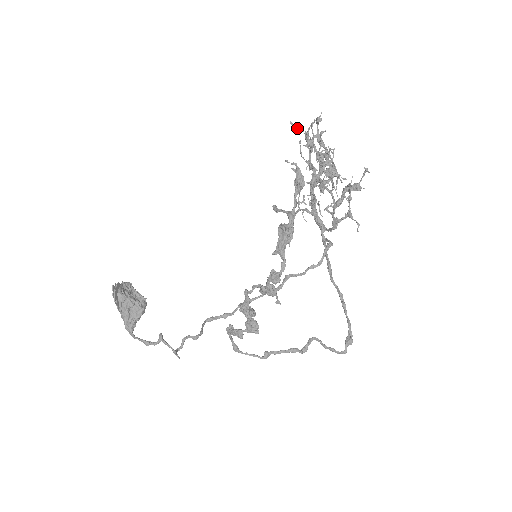
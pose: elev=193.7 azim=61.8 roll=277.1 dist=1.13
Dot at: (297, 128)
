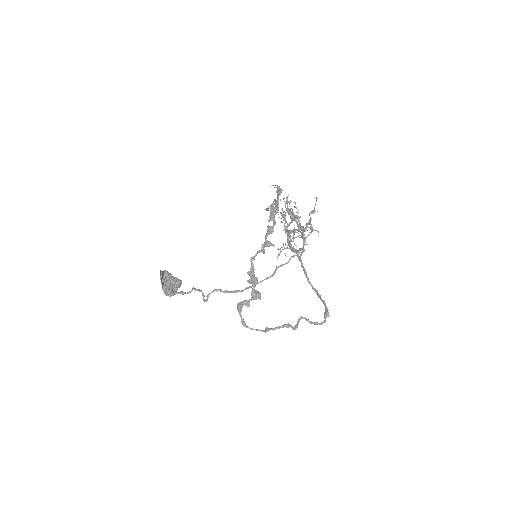
Dot at: occluded
